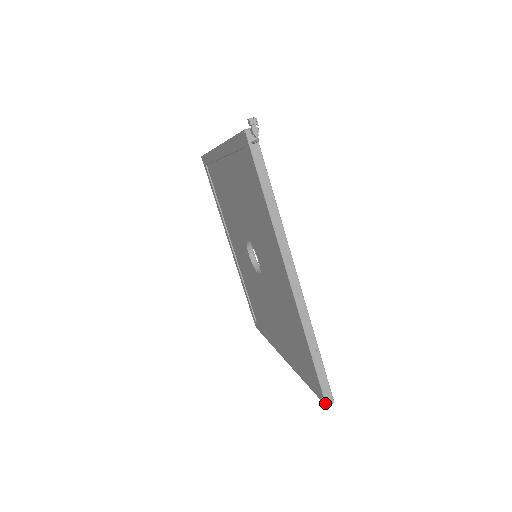
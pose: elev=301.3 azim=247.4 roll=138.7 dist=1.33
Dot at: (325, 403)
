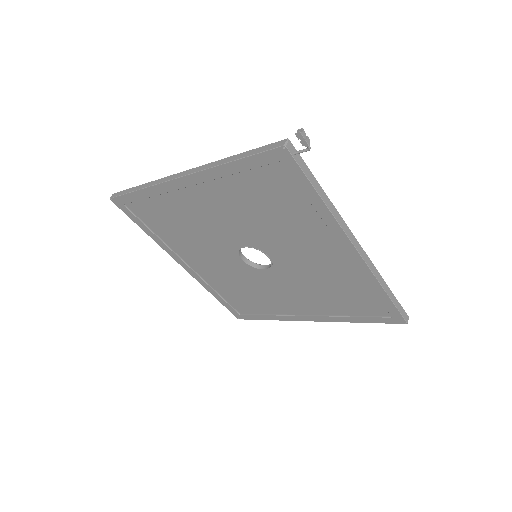
Dot at: (406, 322)
